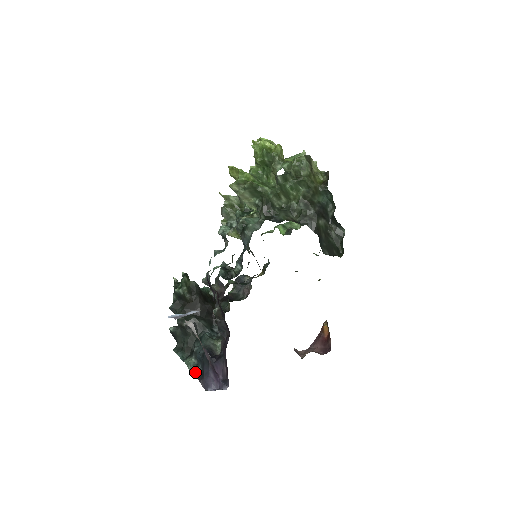
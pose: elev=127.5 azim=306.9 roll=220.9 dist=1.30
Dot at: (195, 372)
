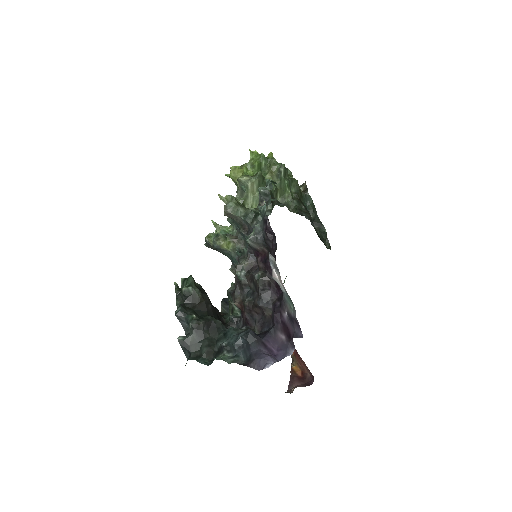
Dot at: (237, 361)
